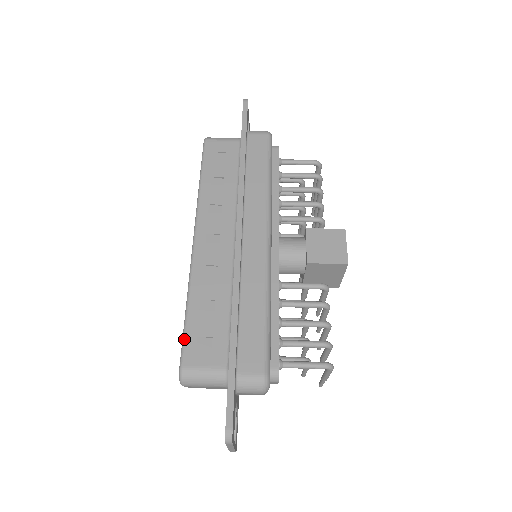
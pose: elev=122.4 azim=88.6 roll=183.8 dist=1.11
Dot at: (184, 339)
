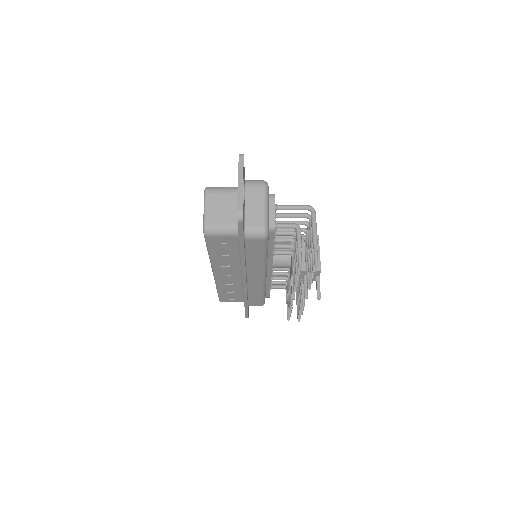
Dot at: occluded
